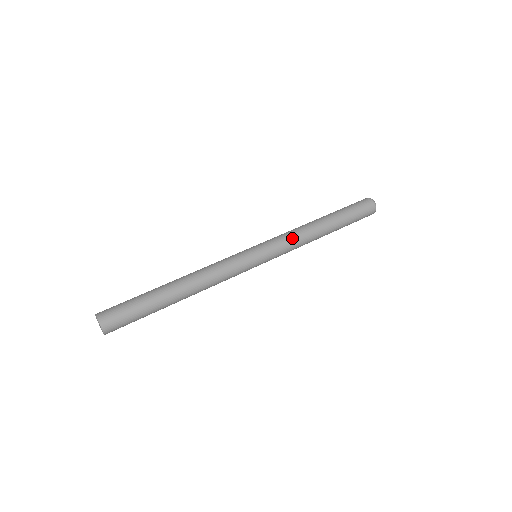
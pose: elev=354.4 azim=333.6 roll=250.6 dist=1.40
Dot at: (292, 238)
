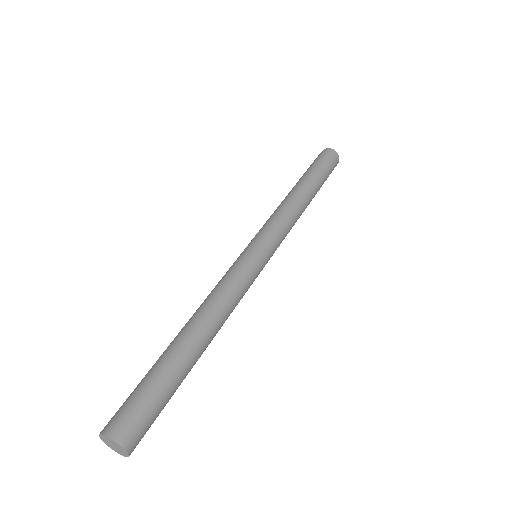
Dot at: (286, 219)
